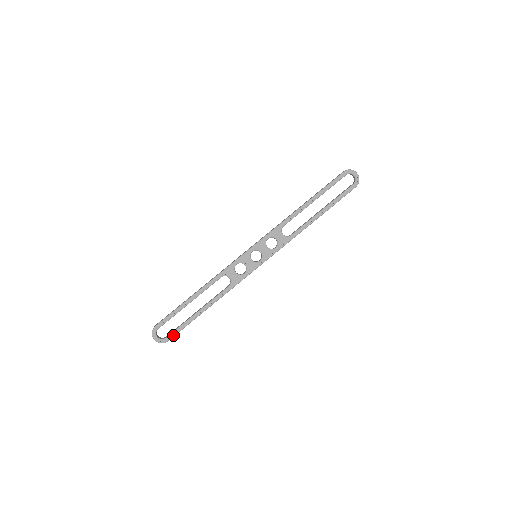
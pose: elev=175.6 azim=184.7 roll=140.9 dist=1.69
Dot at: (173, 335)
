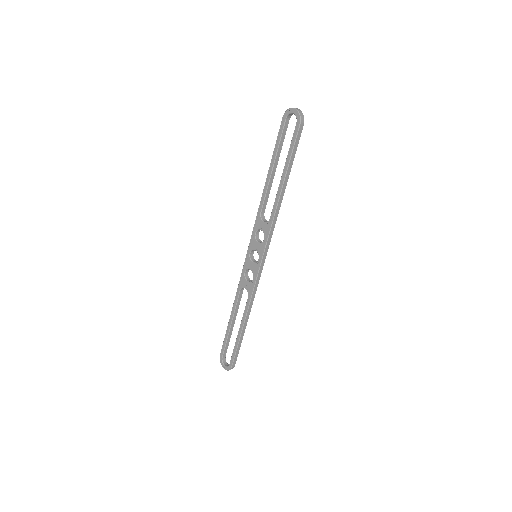
Dot at: (232, 360)
